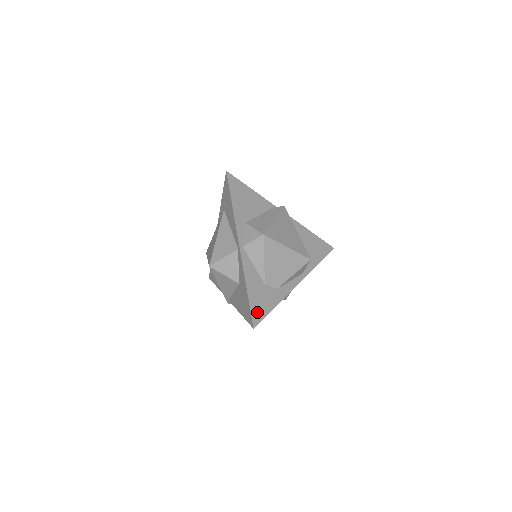
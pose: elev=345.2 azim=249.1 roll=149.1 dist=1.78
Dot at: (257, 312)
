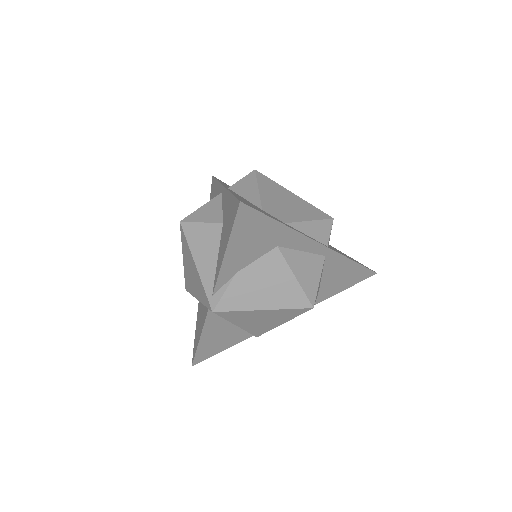
Dot at: (248, 204)
